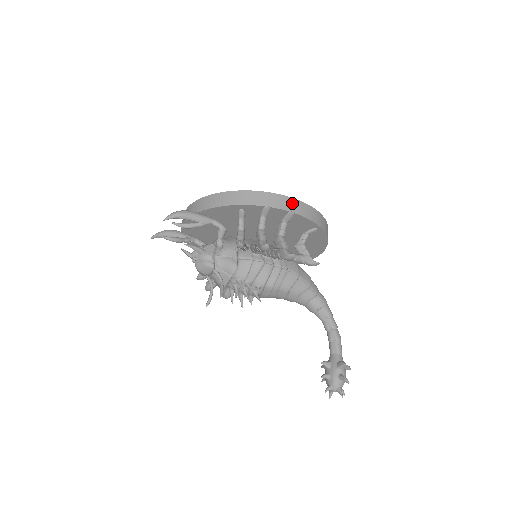
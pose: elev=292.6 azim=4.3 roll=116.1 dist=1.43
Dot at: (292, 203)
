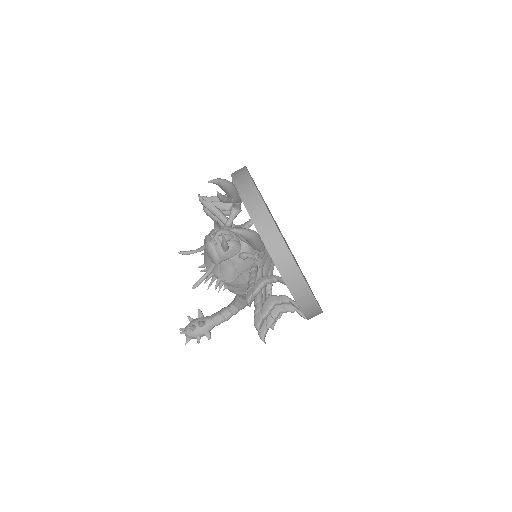
Dot at: (316, 313)
